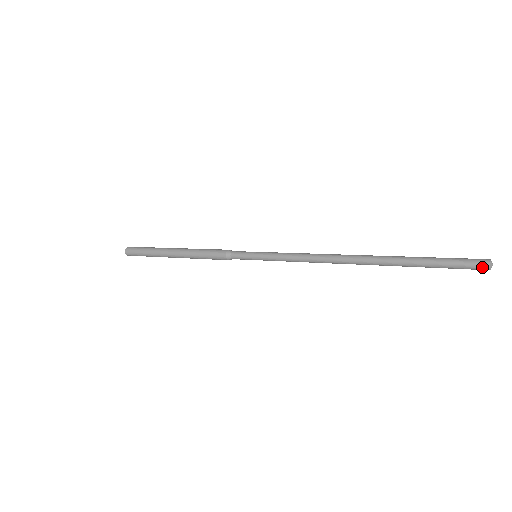
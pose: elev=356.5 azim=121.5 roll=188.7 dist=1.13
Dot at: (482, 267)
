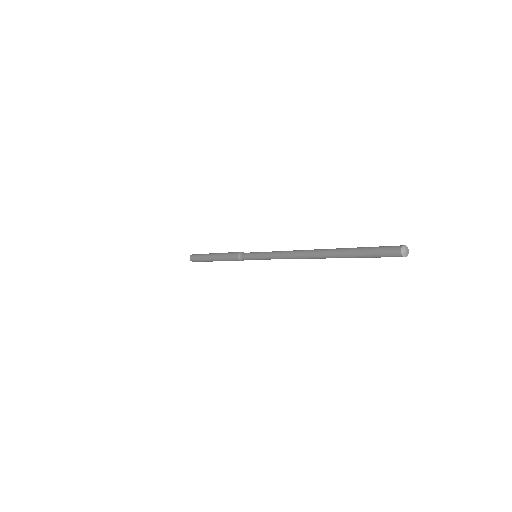
Dot at: (396, 255)
